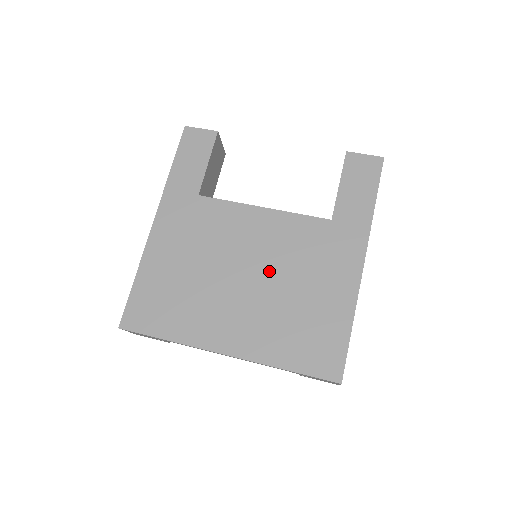
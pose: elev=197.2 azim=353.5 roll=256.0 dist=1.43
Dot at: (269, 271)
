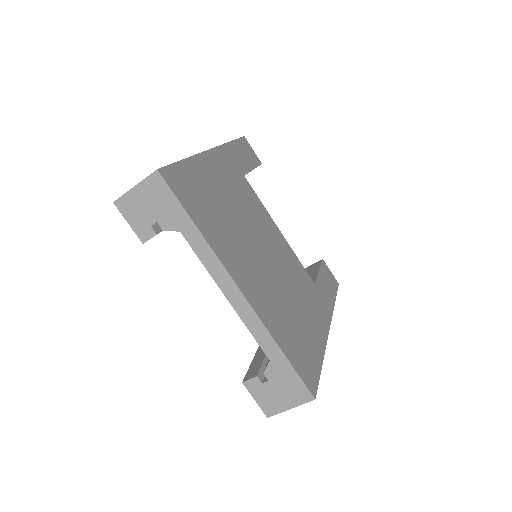
Dot at: (279, 270)
